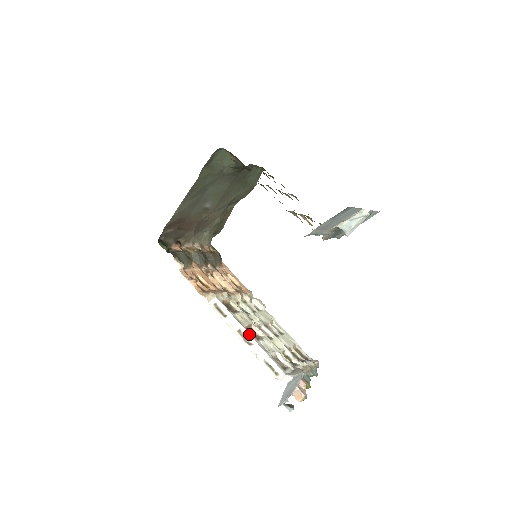
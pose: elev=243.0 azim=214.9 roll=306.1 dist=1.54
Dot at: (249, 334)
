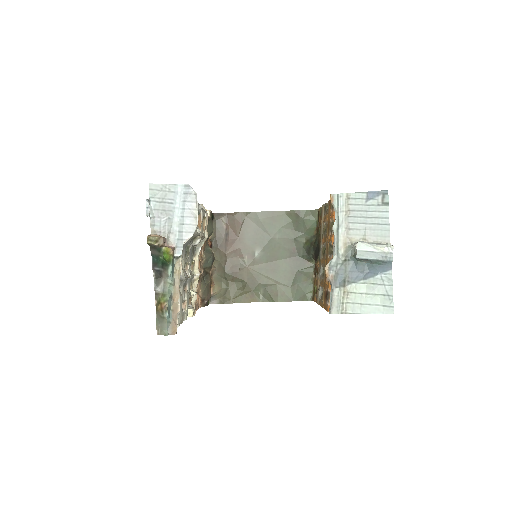
Dot at: occluded
